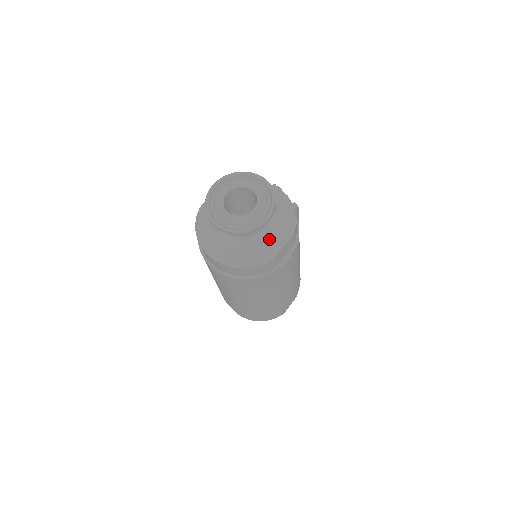
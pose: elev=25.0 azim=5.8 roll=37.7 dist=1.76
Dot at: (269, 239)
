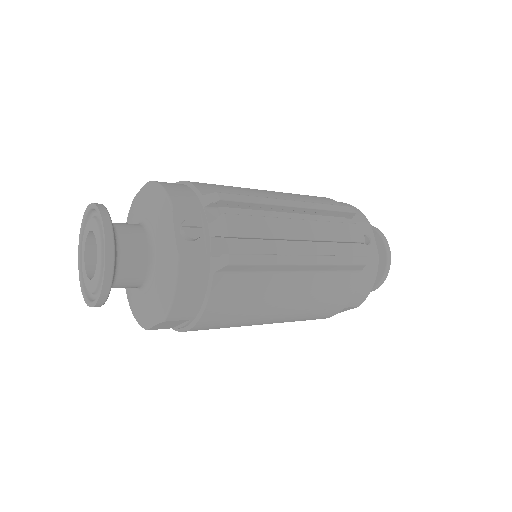
Dot at: (146, 304)
